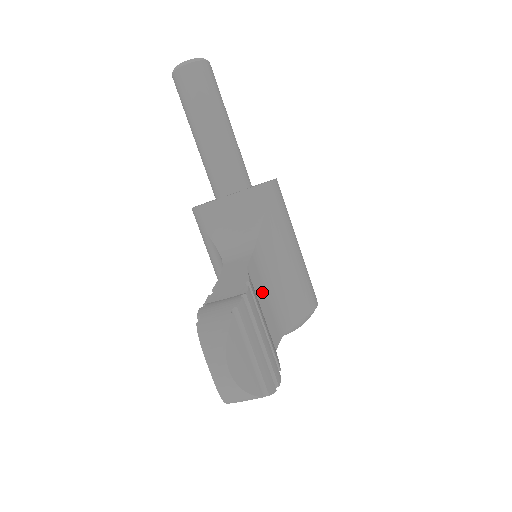
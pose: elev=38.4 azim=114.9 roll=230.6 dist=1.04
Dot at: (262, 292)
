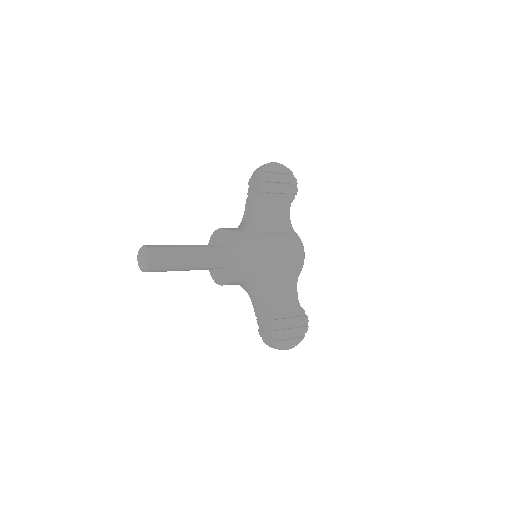
Dot at: (275, 296)
